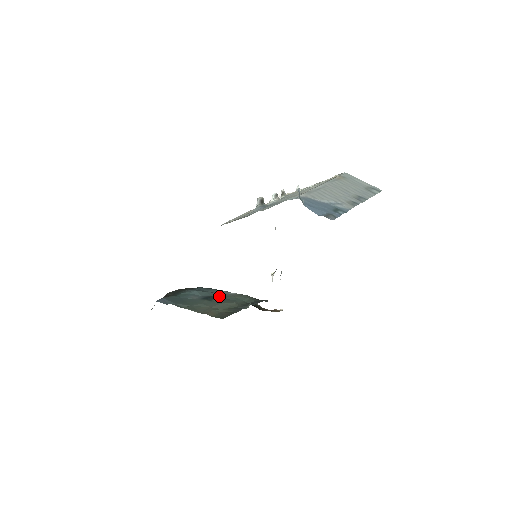
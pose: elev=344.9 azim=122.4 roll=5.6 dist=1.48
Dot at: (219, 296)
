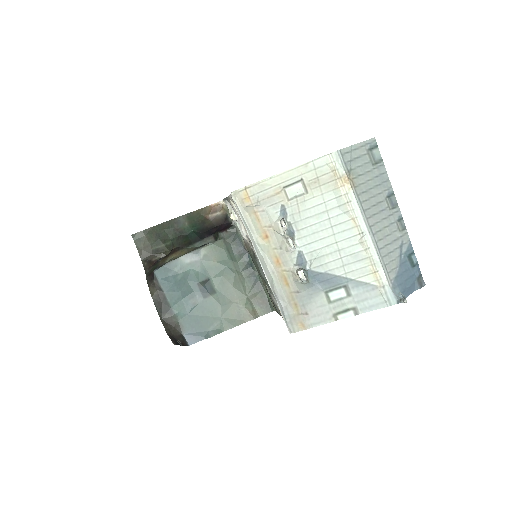
Dot at: (202, 273)
